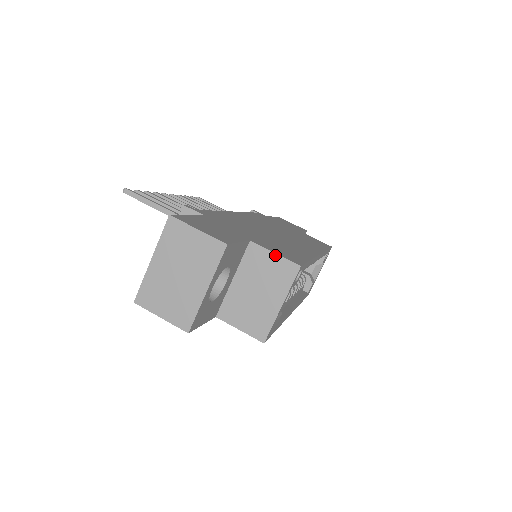
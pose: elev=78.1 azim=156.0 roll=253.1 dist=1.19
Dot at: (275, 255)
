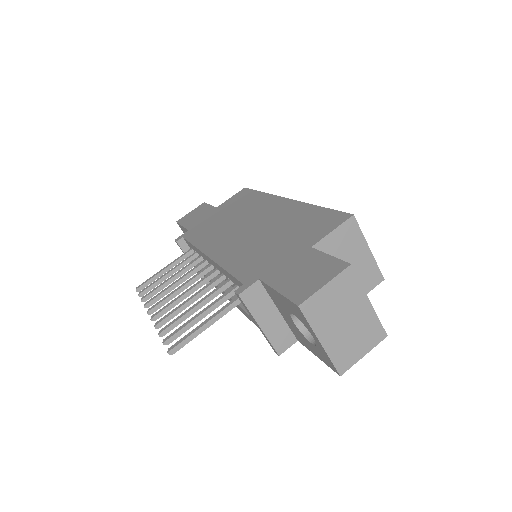
Dot at: (334, 232)
